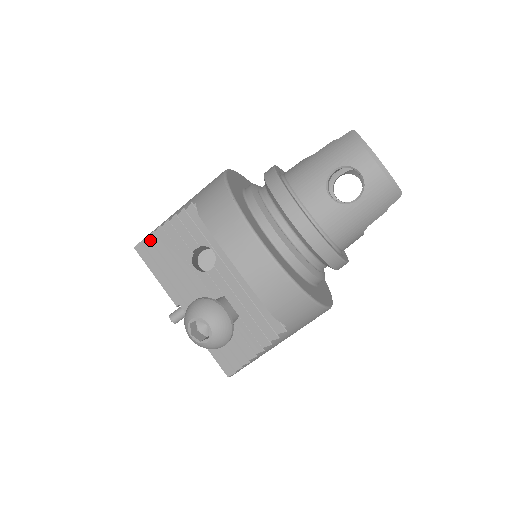
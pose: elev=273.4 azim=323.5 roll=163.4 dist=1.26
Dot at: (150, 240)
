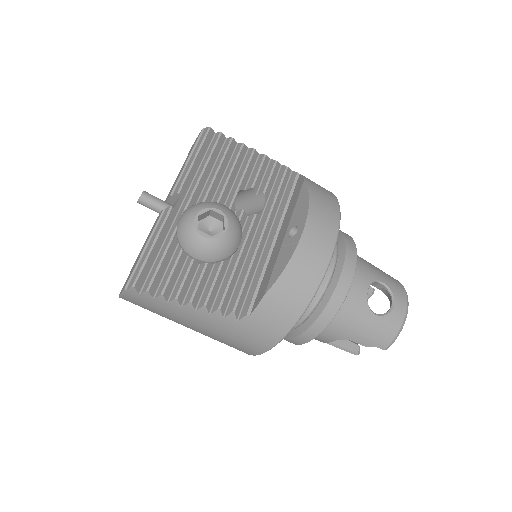
Dot at: (231, 141)
